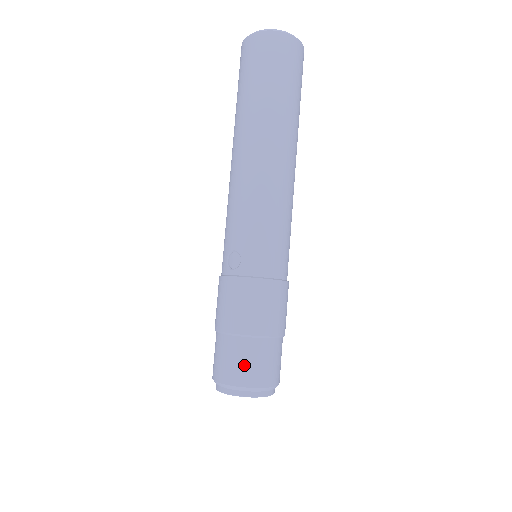
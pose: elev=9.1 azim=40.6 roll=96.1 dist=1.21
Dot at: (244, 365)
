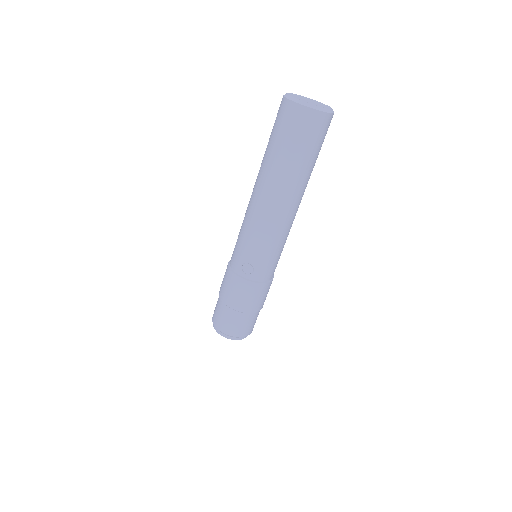
Dot at: (242, 327)
